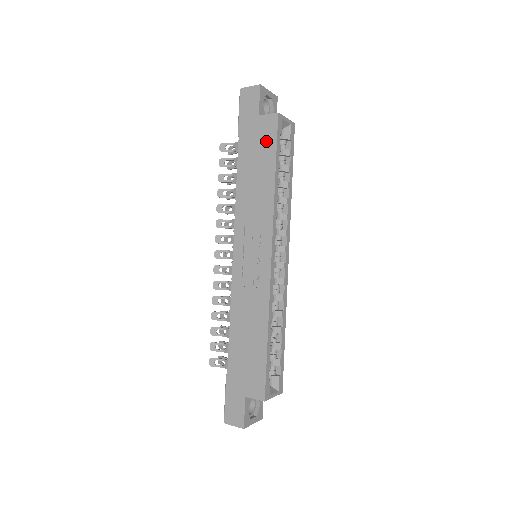
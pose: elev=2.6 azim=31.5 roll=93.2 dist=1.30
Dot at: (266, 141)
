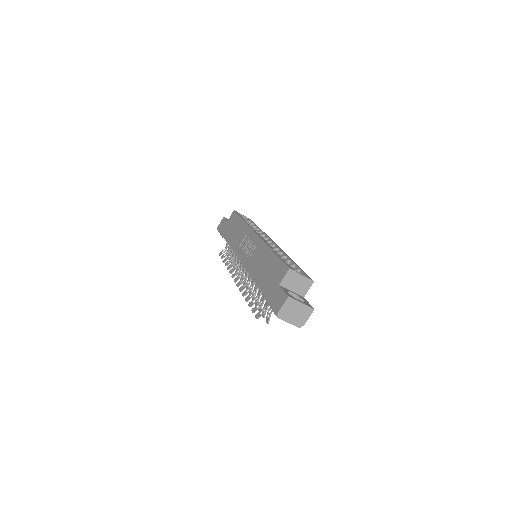
Dot at: (234, 220)
